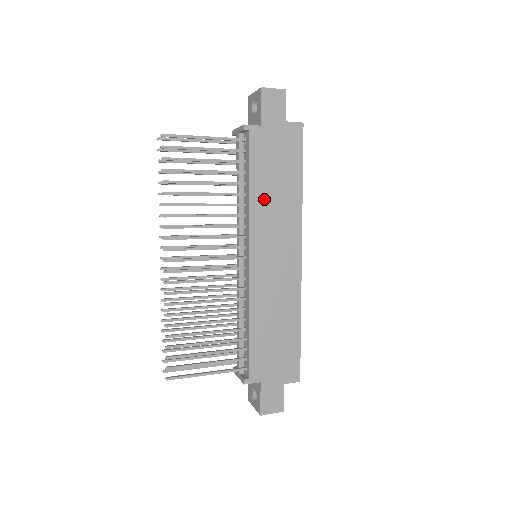
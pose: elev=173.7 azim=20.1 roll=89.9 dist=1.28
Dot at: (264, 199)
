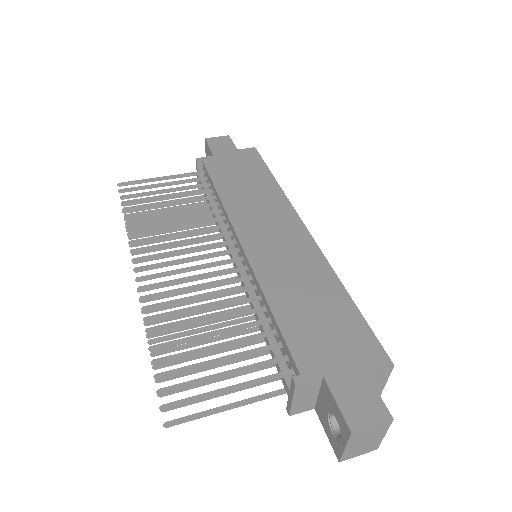
Dot at: (237, 196)
